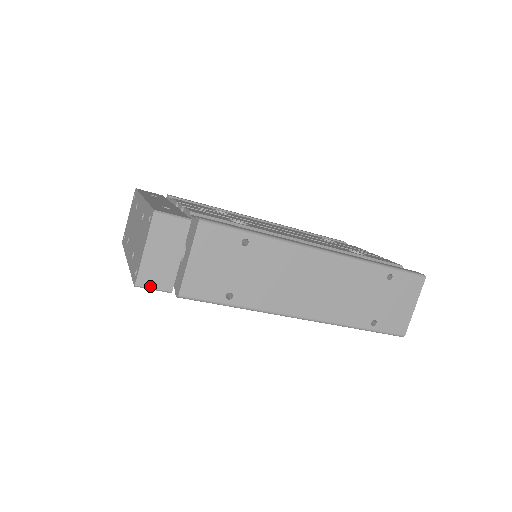
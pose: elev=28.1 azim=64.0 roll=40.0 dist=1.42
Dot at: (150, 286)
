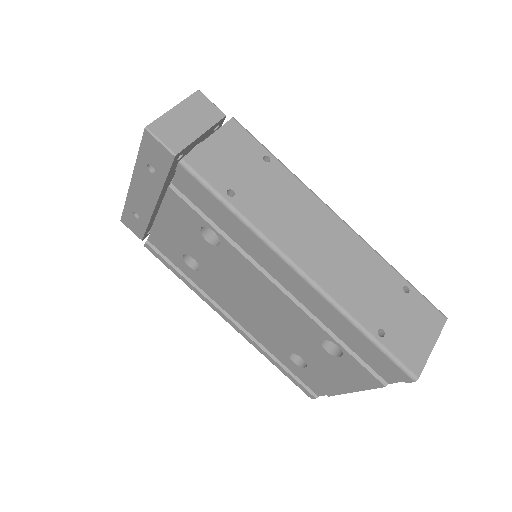
Dot at: (159, 137)
